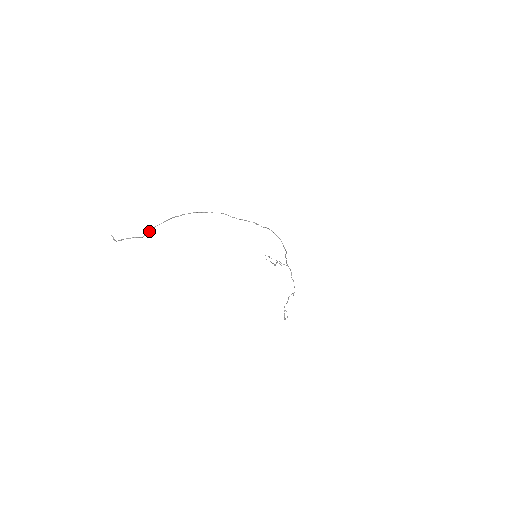
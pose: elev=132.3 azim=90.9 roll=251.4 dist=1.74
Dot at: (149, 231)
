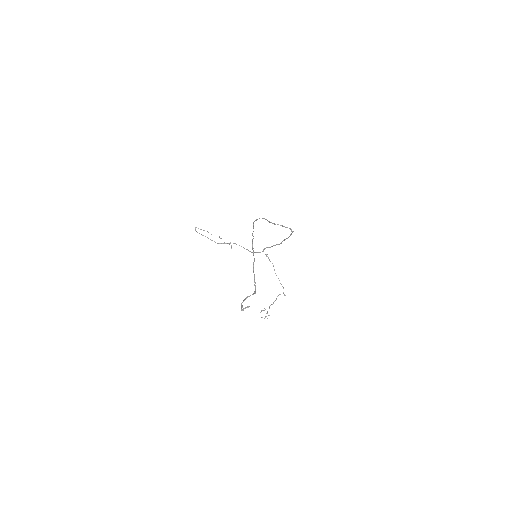
Dot at: (254, 278)
